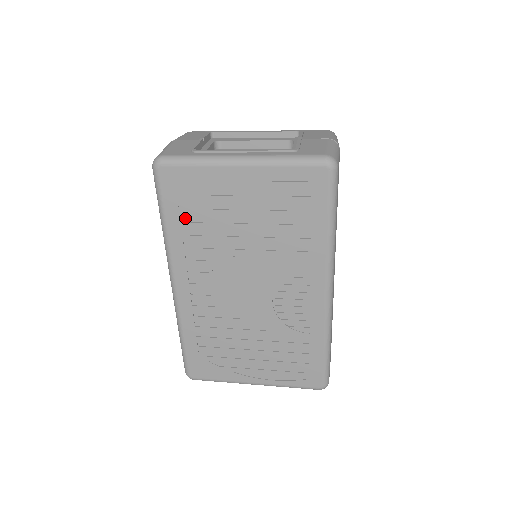
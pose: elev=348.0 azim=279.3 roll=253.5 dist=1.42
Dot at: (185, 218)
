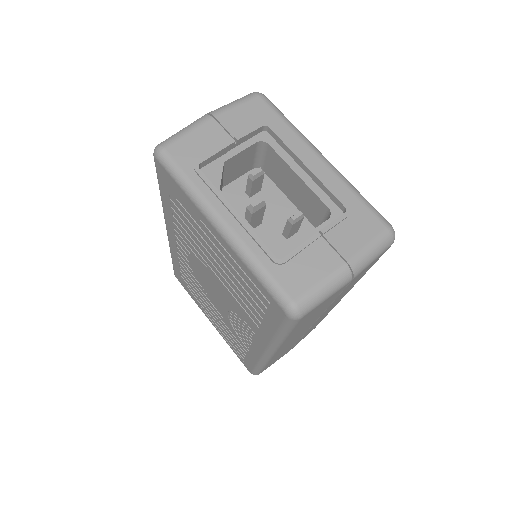
Dot at: (175, 208)
